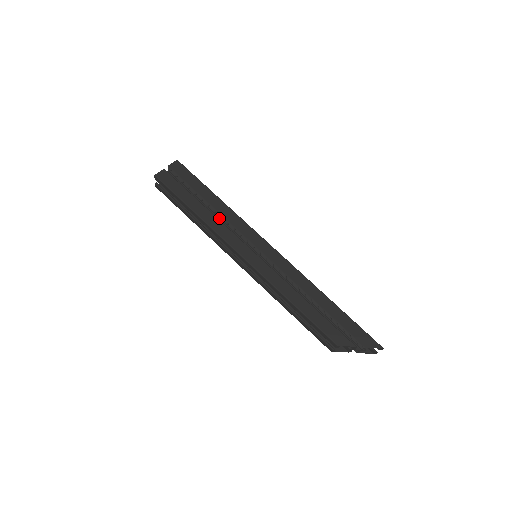
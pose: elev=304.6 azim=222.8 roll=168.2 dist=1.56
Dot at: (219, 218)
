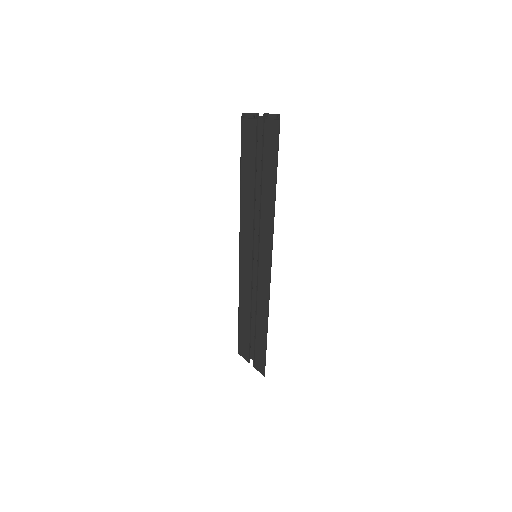
Dot at: occluded
